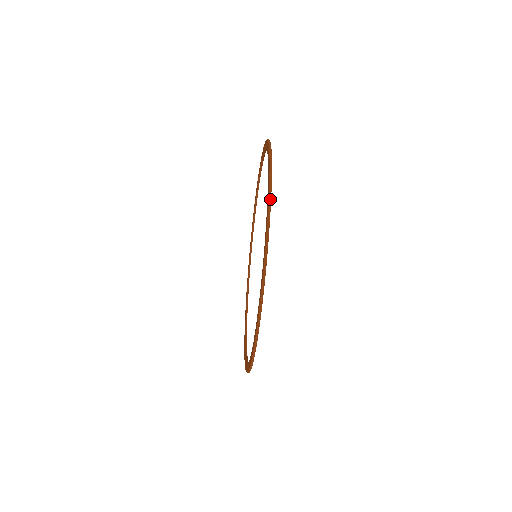
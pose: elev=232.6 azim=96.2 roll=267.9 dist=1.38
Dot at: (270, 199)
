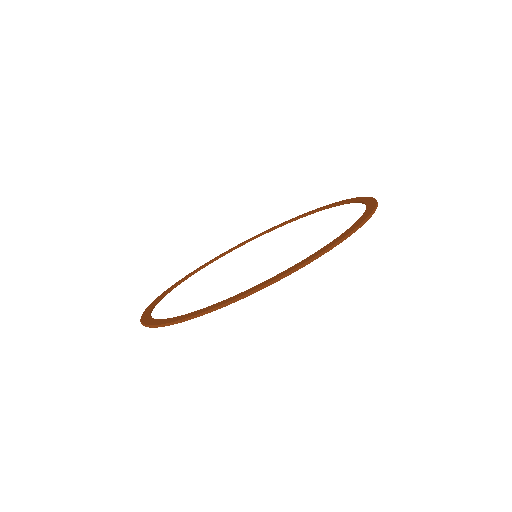
Dot at: occluded
